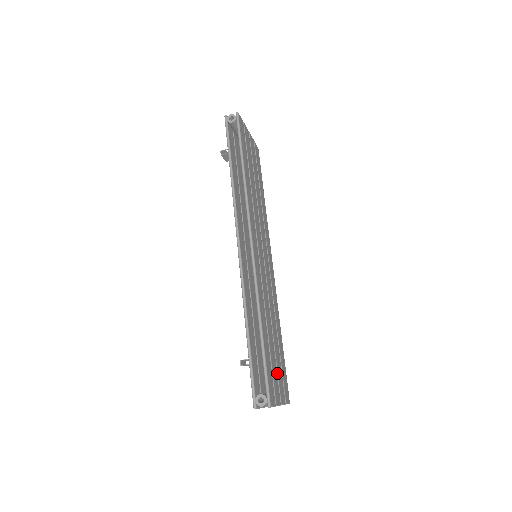
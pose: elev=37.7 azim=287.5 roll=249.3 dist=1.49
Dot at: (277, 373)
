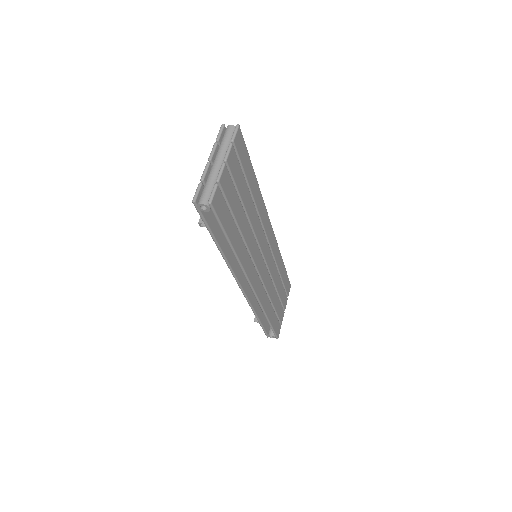
Dot at: (281, 302)
